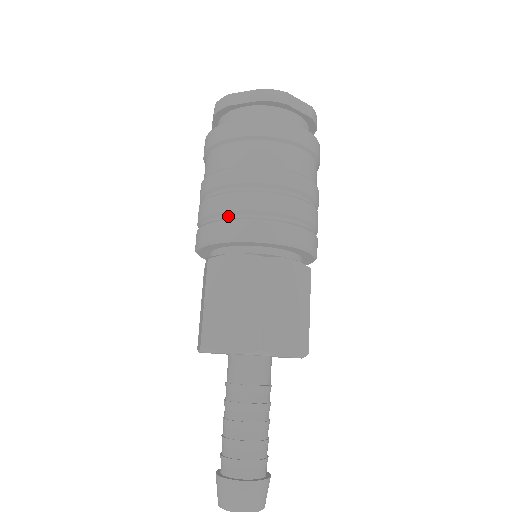
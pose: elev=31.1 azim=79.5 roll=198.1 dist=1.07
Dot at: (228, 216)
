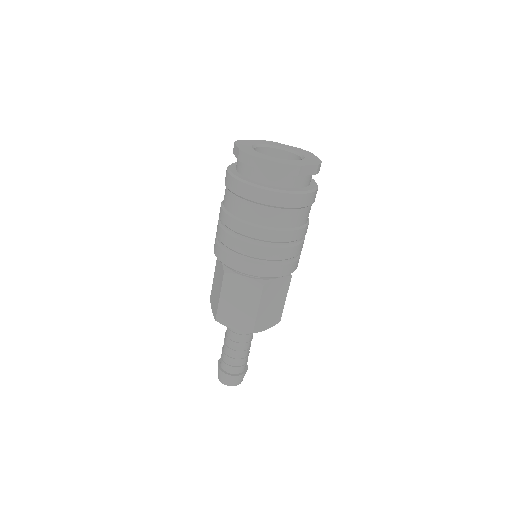
Dot at: (241, 256)
